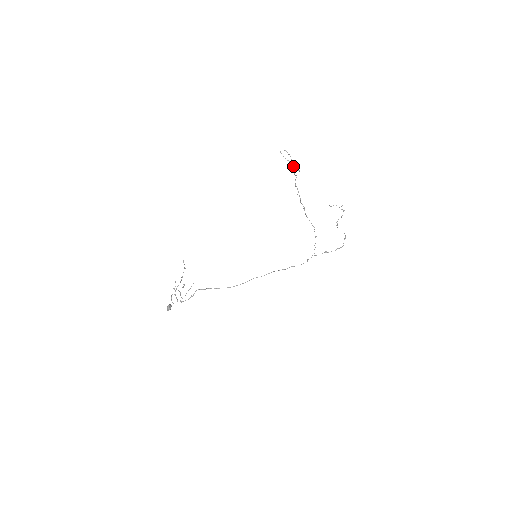
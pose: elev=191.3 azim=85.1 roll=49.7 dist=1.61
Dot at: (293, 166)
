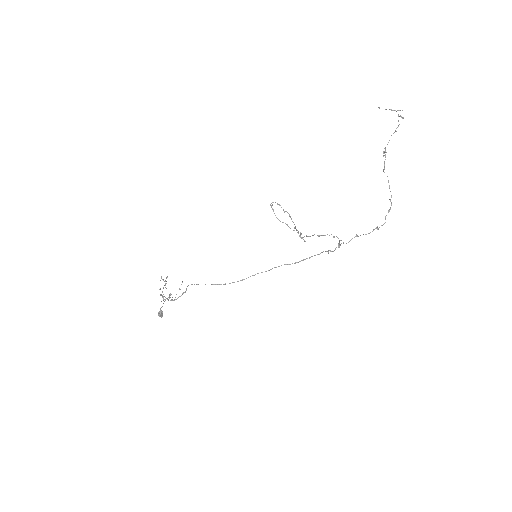
Dot at: (294, 227)
